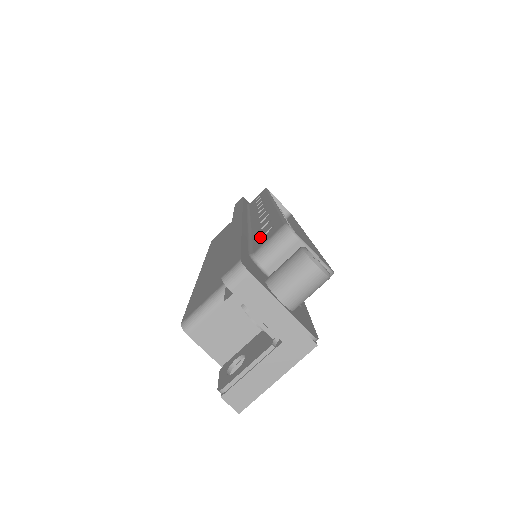
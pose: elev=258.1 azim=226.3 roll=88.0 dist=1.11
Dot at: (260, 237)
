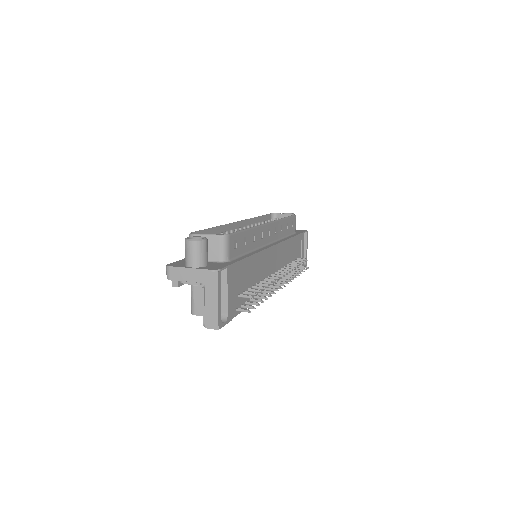
Dot at: occluded
